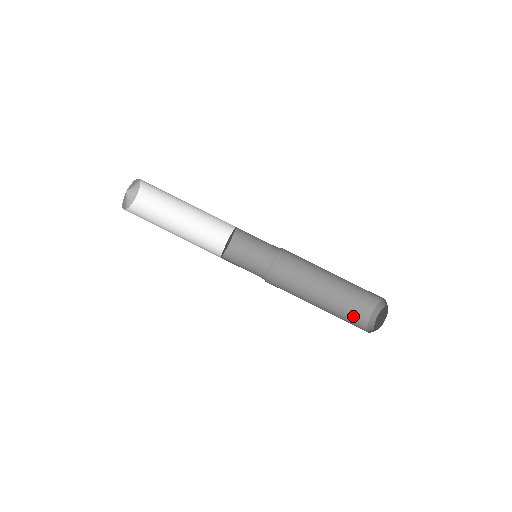
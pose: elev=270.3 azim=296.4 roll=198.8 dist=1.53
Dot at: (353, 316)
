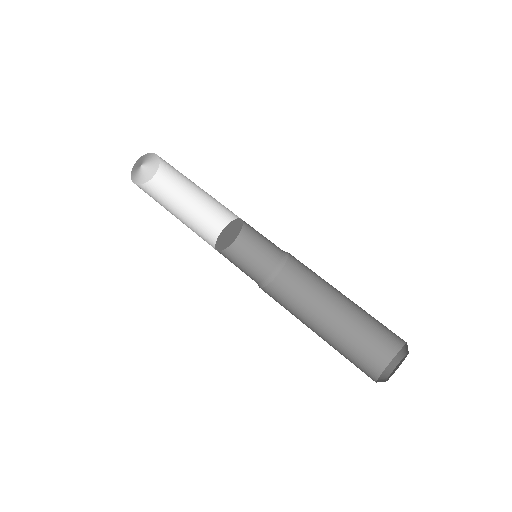
Dot at: (362, 360)
